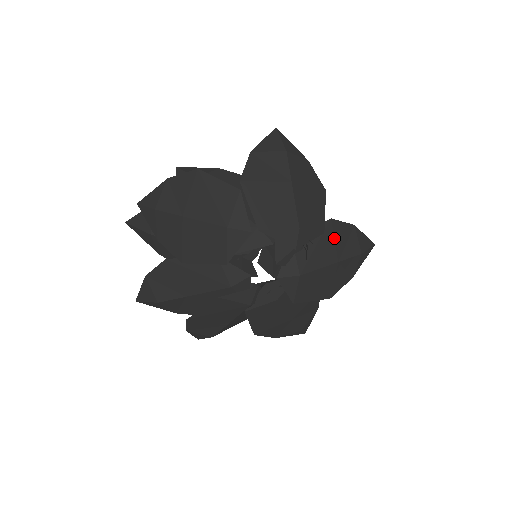
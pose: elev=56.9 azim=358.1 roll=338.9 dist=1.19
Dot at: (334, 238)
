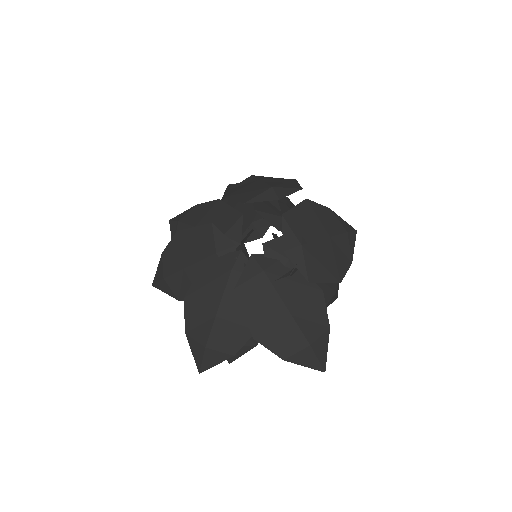
Dot at: (309, 302)
